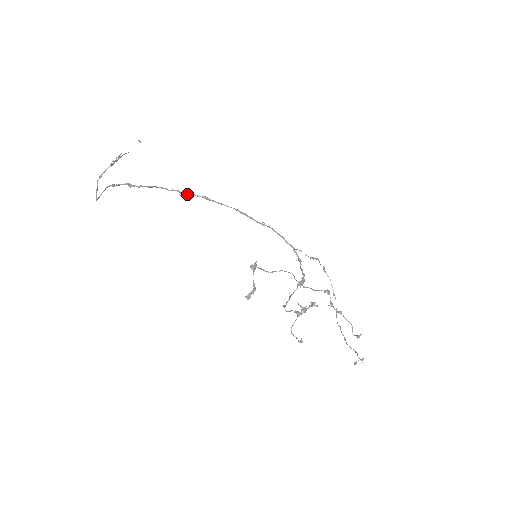
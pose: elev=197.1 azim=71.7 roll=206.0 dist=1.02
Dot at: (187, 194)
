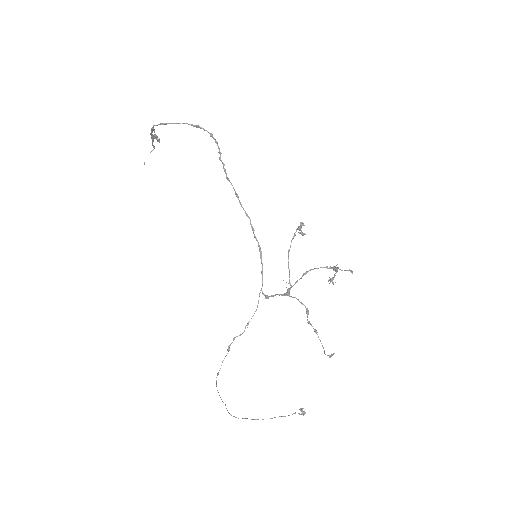
Dot at: occluded
